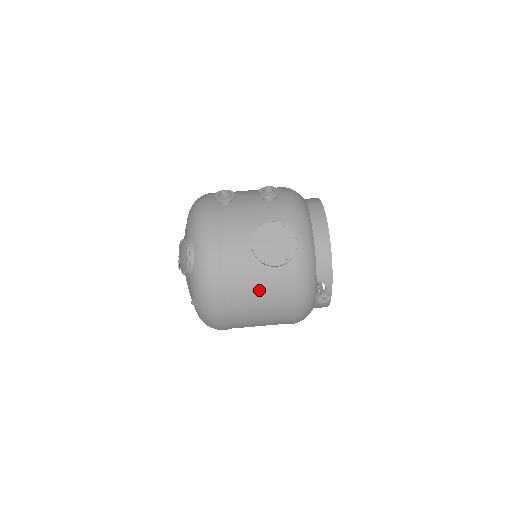
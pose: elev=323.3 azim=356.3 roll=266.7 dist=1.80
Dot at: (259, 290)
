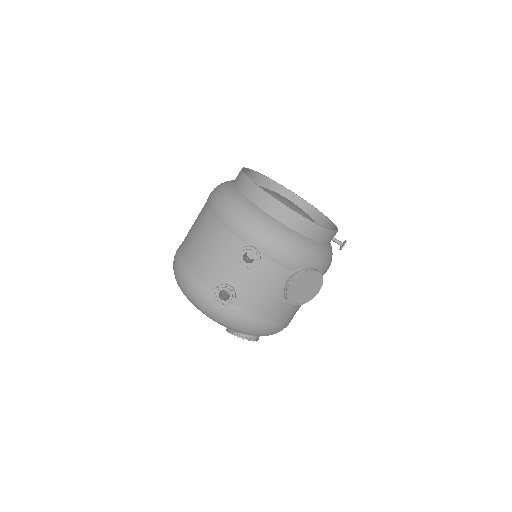
Dot at: occluded
